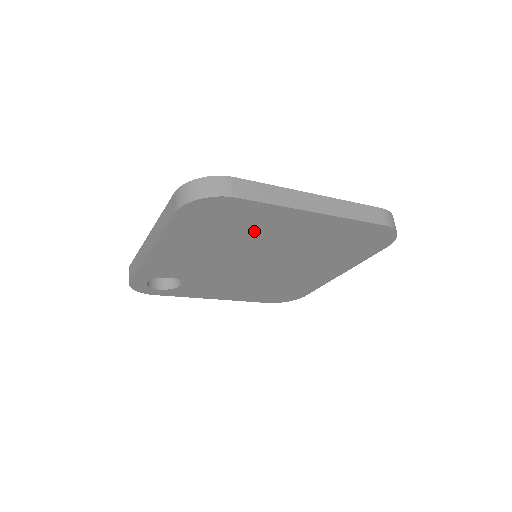
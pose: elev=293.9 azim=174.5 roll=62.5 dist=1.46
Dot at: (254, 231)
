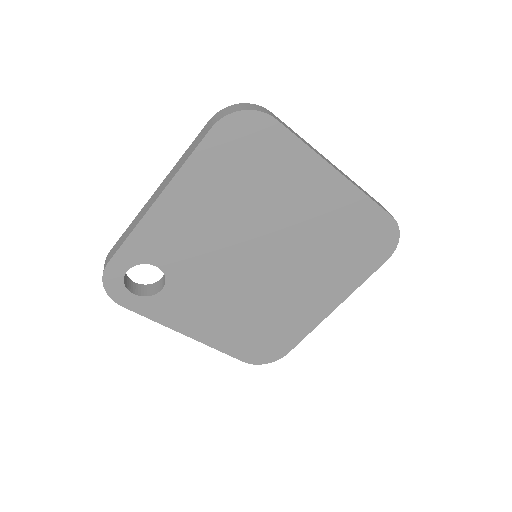
Dot at: (274, 189)
